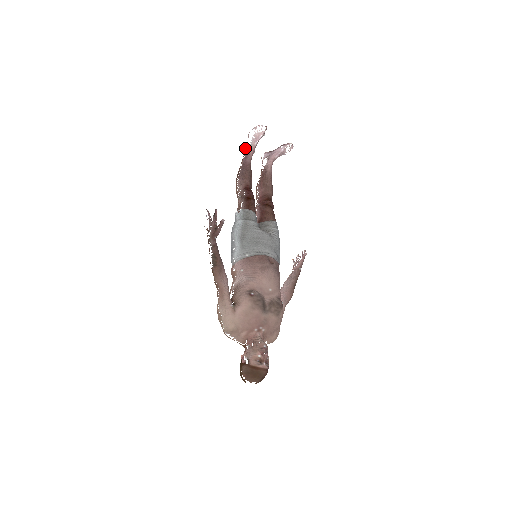
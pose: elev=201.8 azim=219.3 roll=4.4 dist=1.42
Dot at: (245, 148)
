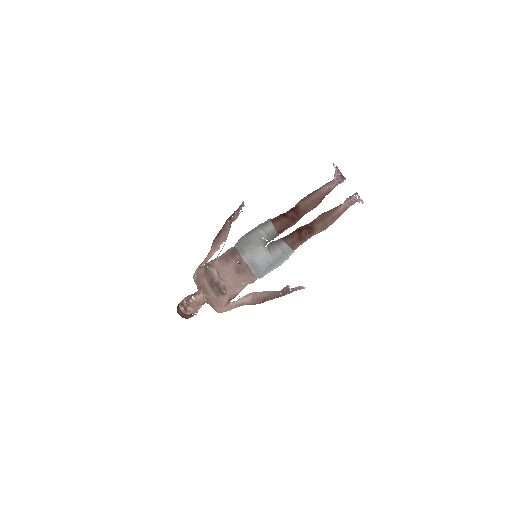
Dot at: occluded
